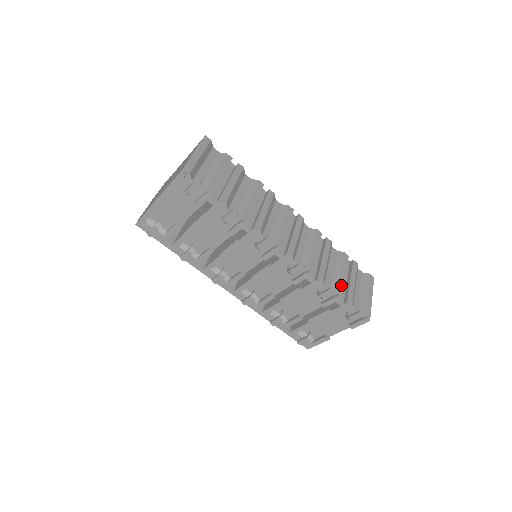
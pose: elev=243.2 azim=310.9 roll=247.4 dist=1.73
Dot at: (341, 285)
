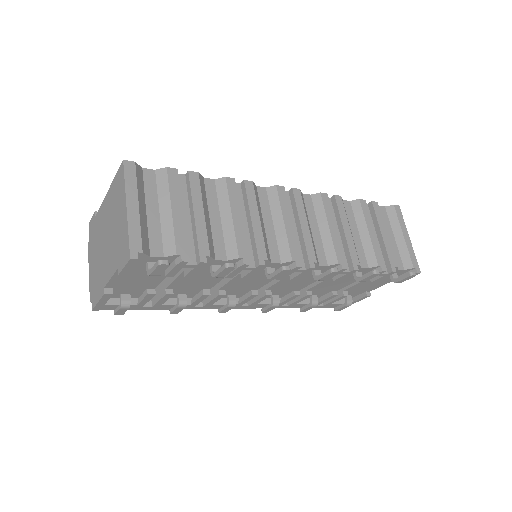
Dot at: (377, 252)
